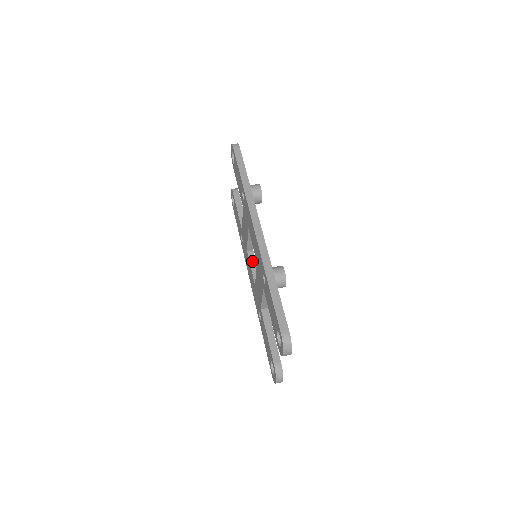
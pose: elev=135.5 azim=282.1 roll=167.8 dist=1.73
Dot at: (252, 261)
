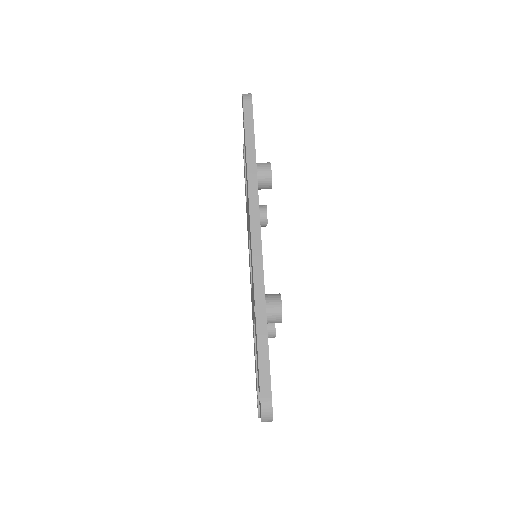
Dot at: occluded
